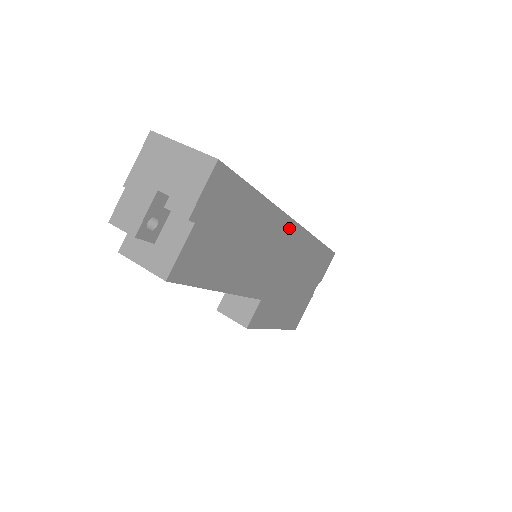
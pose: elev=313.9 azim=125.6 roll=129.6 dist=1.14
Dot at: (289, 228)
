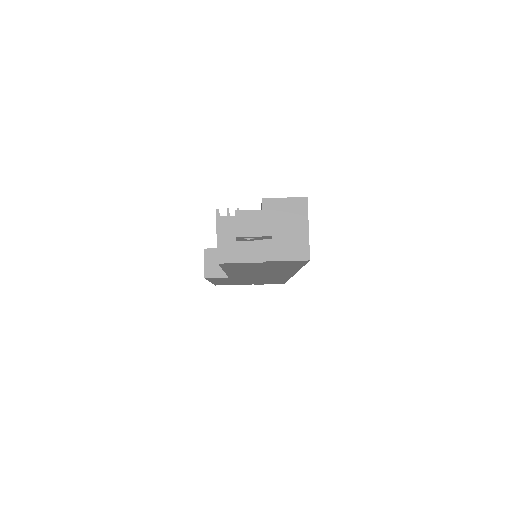
Dot at: occluded
